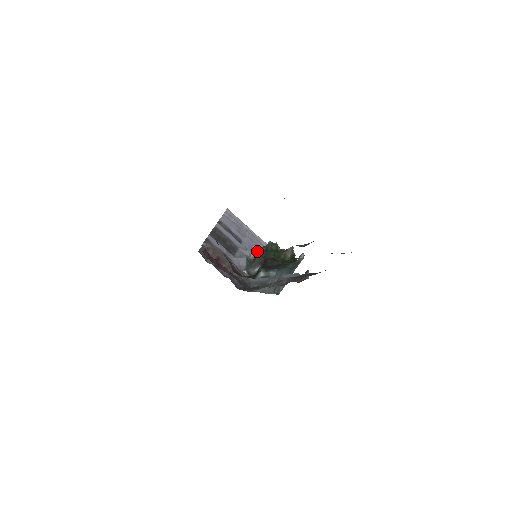
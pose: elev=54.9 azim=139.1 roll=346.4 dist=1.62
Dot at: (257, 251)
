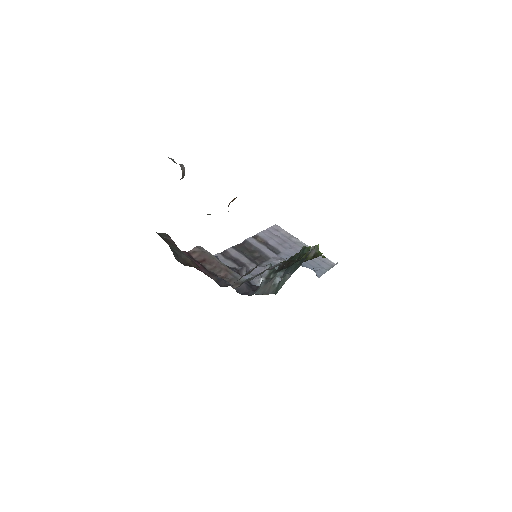
Dot at: occluded
